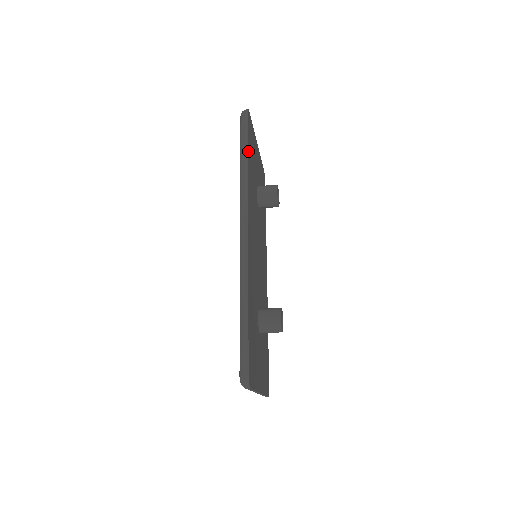
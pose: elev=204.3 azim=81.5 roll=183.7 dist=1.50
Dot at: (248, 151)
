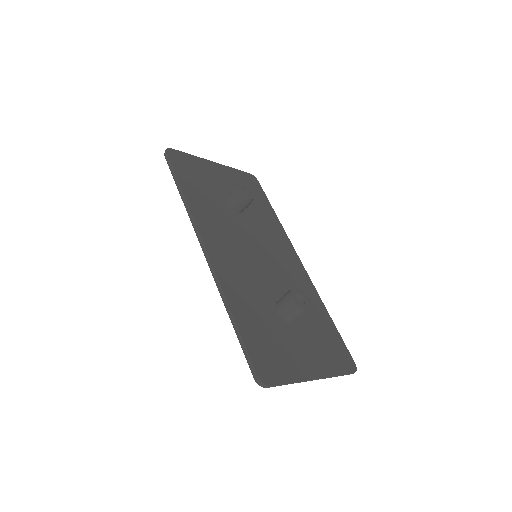
Dot at: (181, 182)
